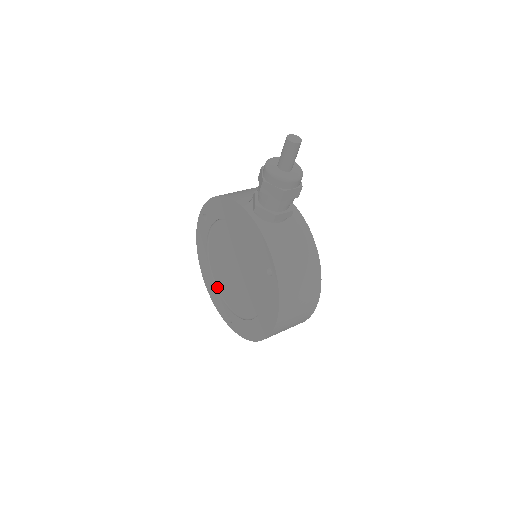
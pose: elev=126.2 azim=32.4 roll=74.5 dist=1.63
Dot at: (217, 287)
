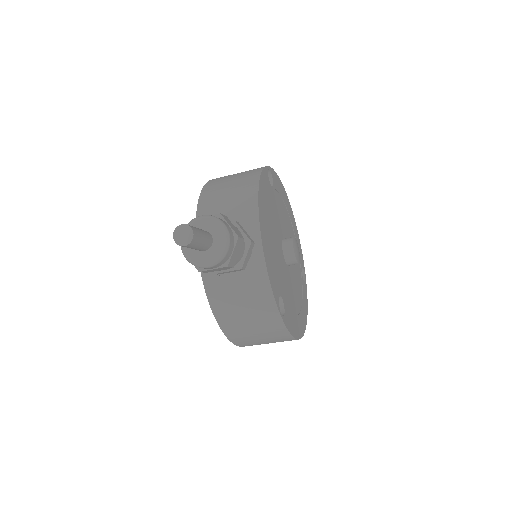
Dot at: occluded
